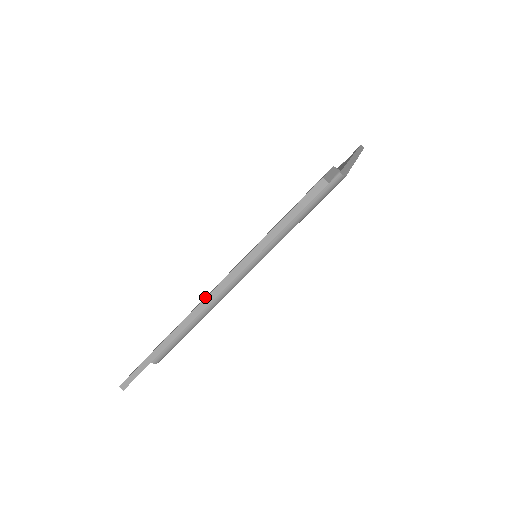
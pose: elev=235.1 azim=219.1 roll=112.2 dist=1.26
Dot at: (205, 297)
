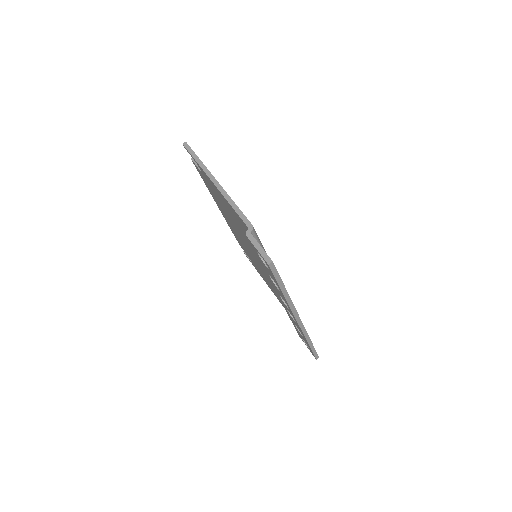
Dot at: (287, 310)
